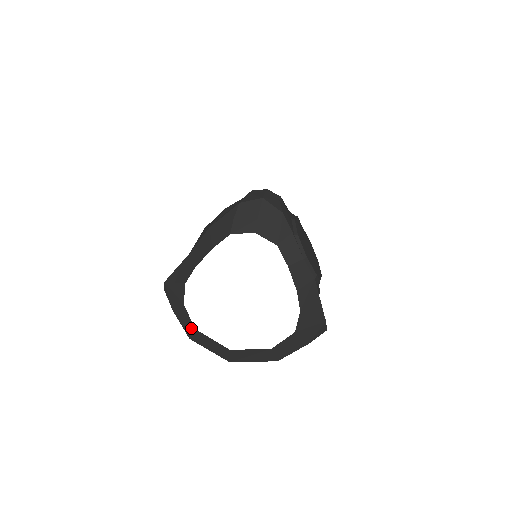
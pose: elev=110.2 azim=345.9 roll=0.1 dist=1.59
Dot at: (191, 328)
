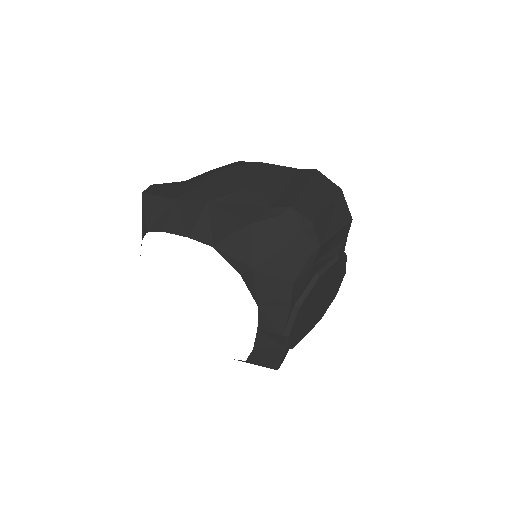
Dot at: occluded
